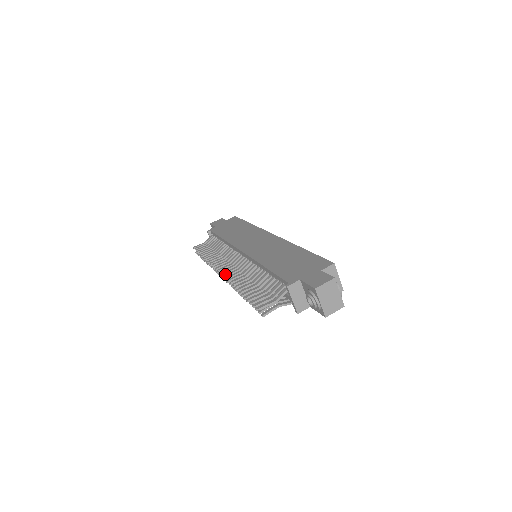
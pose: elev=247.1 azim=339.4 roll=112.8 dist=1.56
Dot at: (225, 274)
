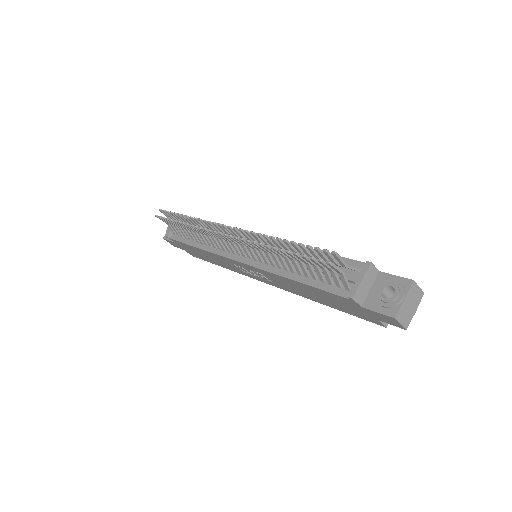
Dot at: (241, 229)
